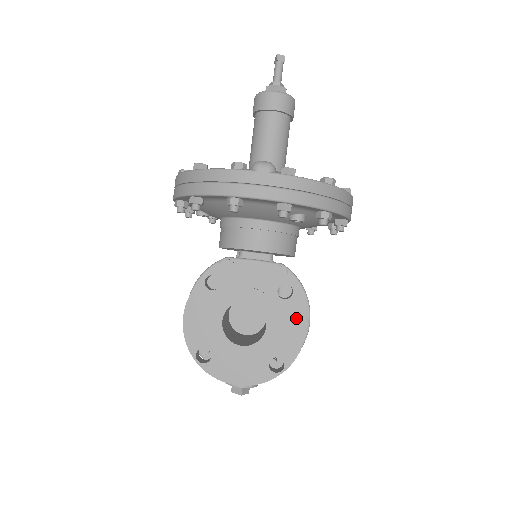
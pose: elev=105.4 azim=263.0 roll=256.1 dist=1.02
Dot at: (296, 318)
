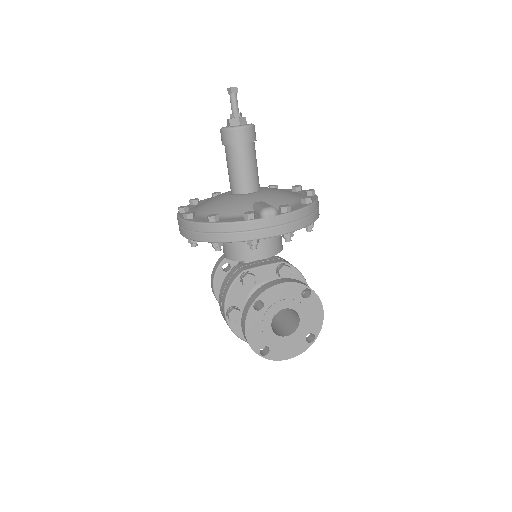
Dot at: (316, 307)
